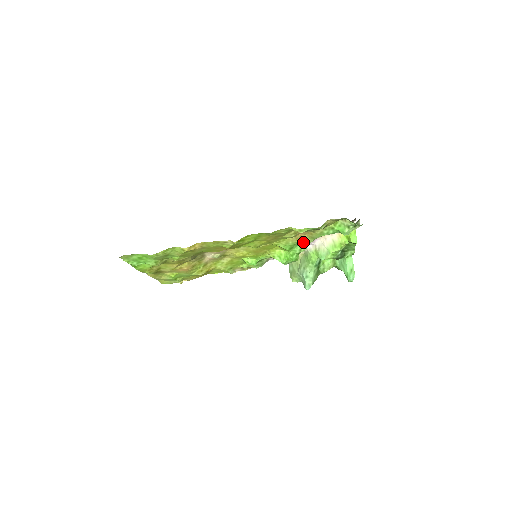
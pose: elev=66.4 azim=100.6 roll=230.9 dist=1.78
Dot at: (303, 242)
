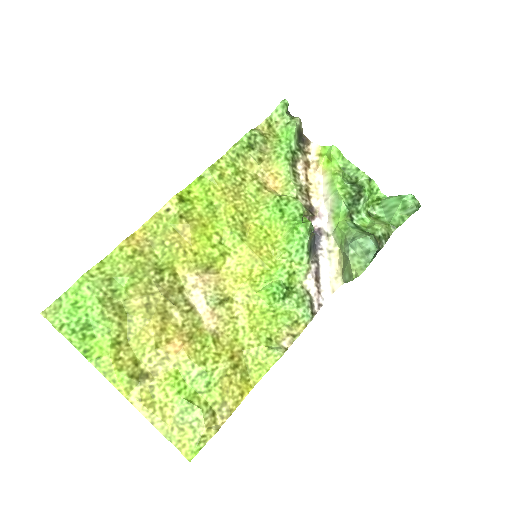
Dot at: (288, 198)
